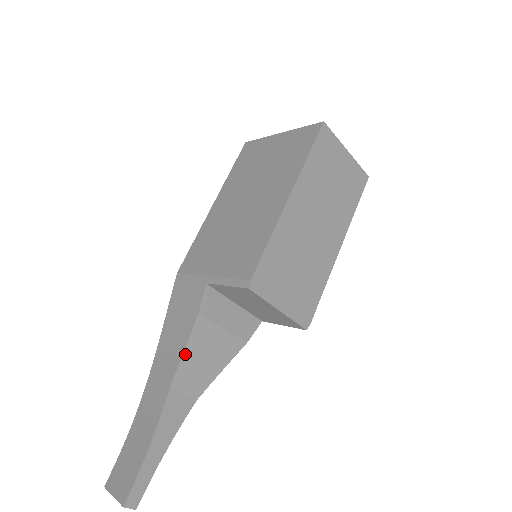
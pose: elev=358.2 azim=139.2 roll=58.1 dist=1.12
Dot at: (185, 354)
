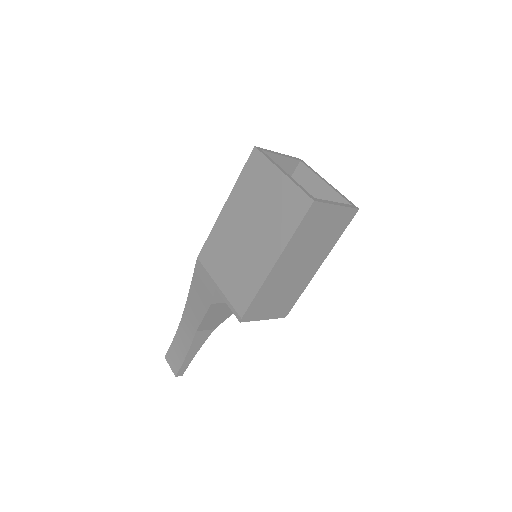
Dot at: (204, 319)
